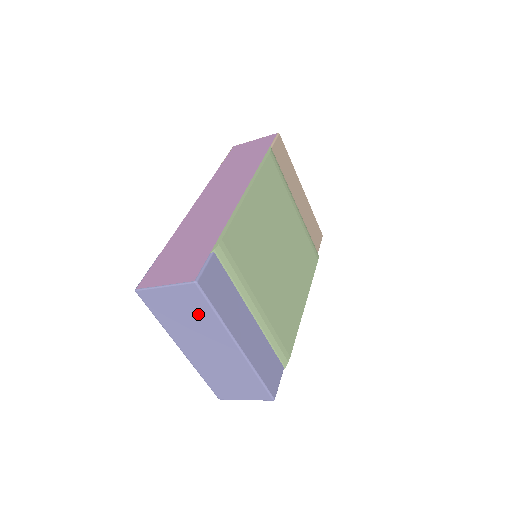
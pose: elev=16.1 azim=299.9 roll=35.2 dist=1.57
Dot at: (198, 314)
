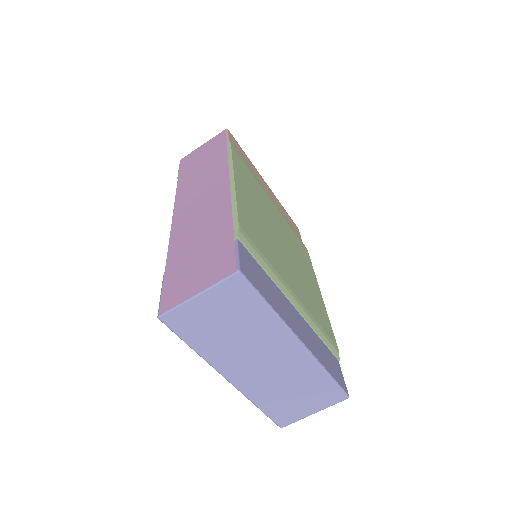
Dot at: (245, 317)
